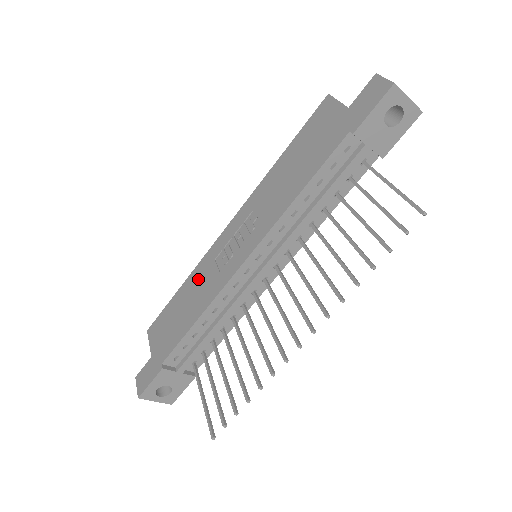
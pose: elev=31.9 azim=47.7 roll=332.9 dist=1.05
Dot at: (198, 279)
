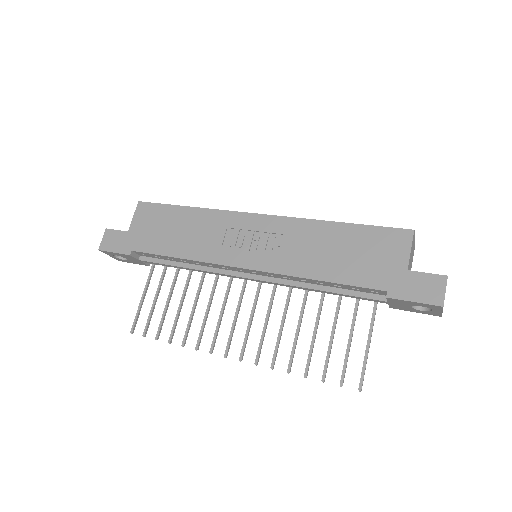
Dot at: (204, 224)
